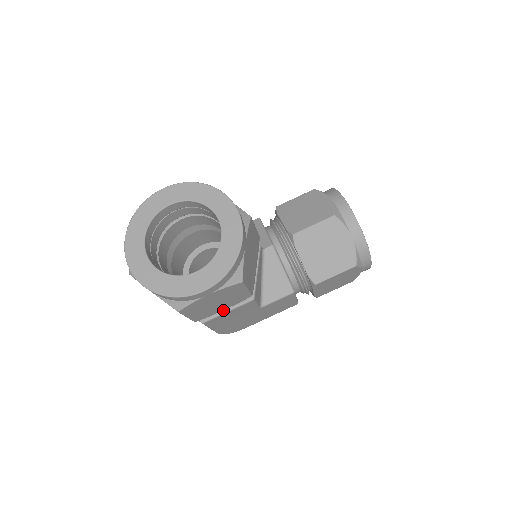
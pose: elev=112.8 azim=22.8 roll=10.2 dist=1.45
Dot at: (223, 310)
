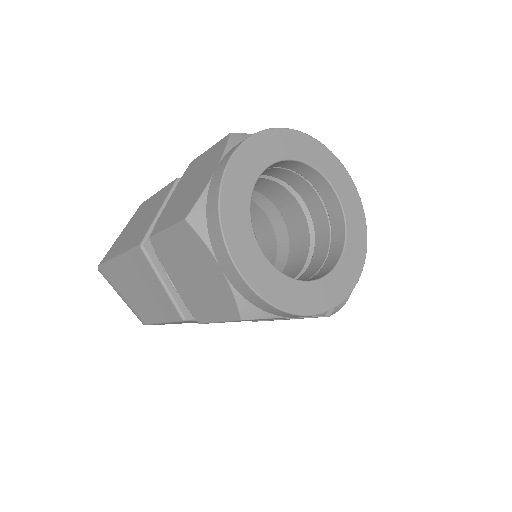
Dot at: occluded
